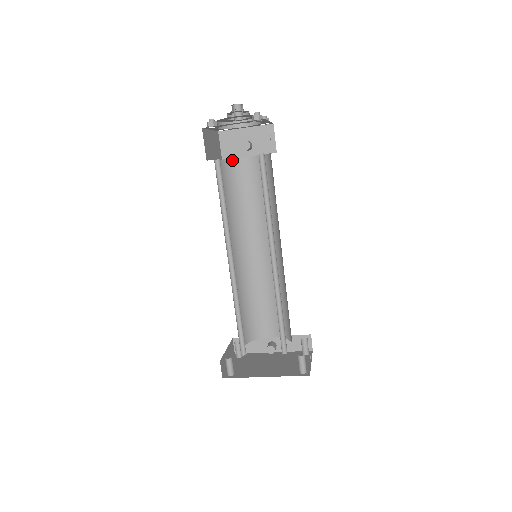
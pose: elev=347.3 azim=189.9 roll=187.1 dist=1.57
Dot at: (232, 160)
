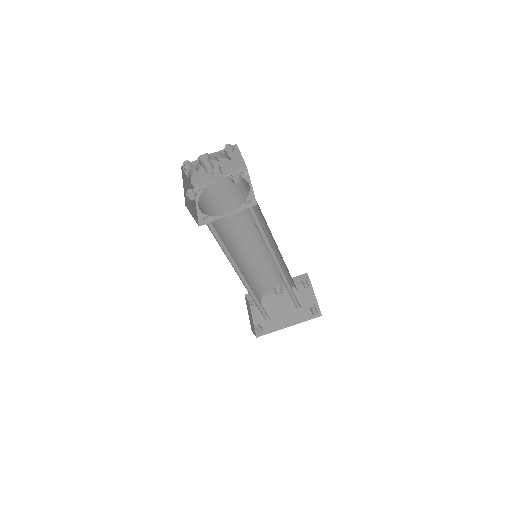
Dot at: (206, 189)
